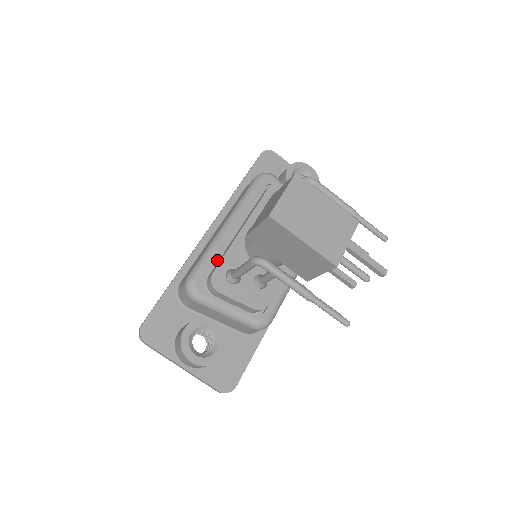
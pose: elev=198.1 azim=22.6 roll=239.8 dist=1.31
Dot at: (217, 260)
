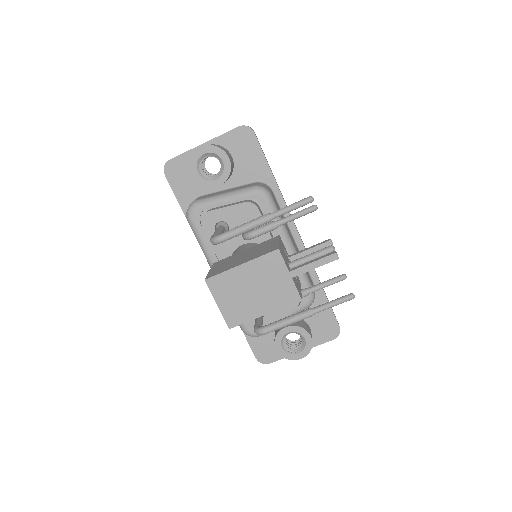
Dot at: occluded
